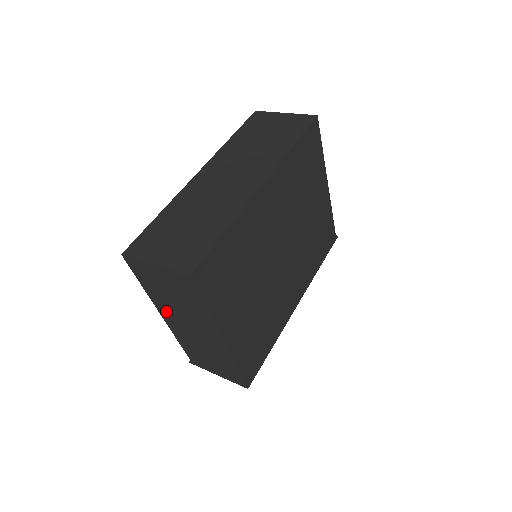
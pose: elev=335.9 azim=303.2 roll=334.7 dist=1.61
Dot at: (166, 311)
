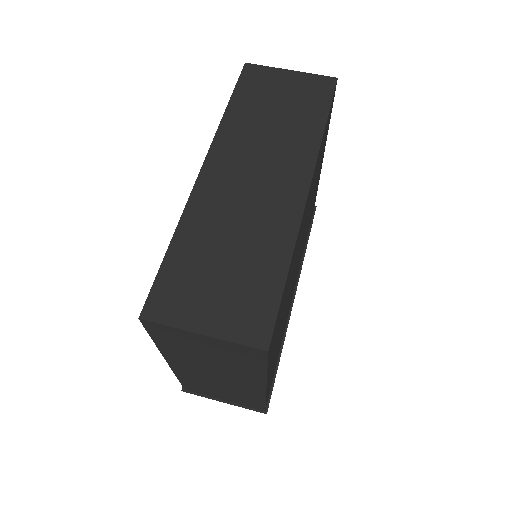
Dot at: (181, 362)
